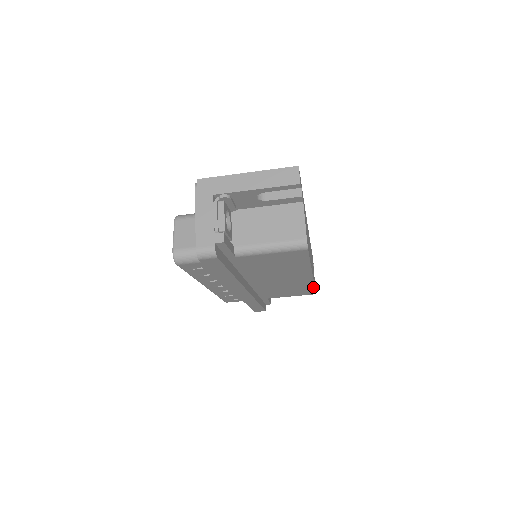
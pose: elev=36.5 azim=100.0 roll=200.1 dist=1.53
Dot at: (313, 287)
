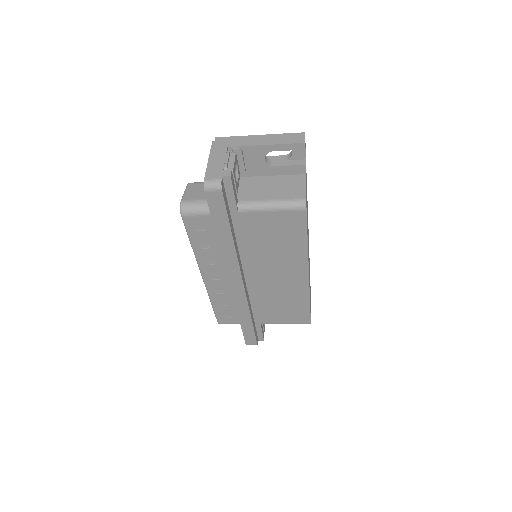
Dot at: (308, 304)
